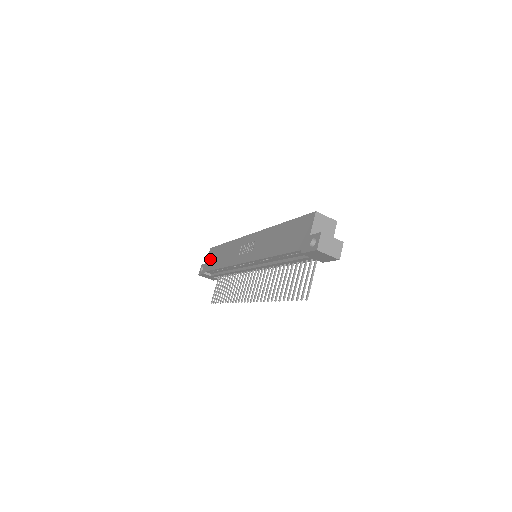
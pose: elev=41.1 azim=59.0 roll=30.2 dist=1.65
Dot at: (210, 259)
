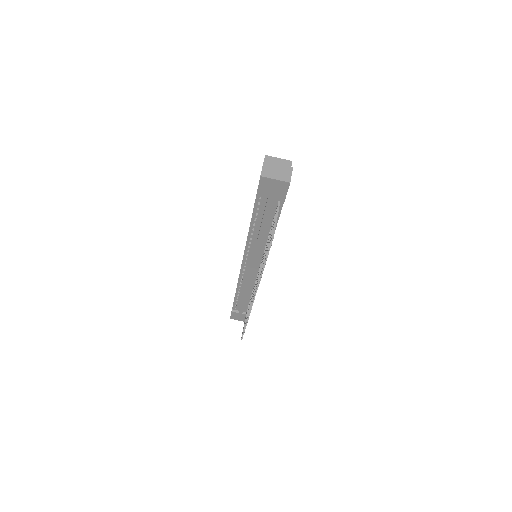
Dot at: occluded
